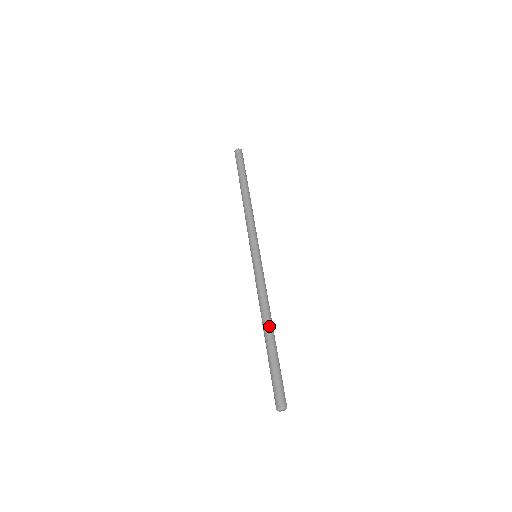
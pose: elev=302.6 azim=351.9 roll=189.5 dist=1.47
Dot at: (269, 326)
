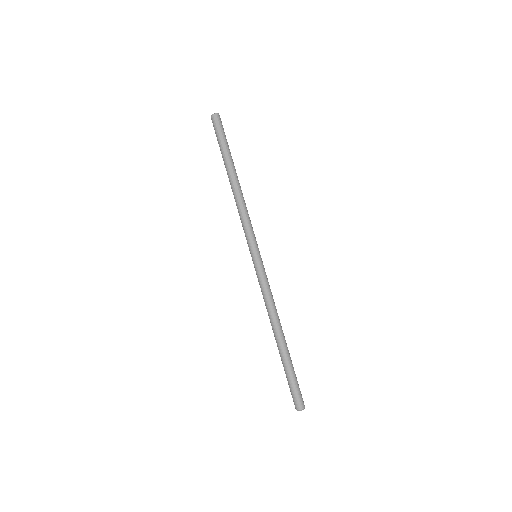
Dot at: (280, 335)
